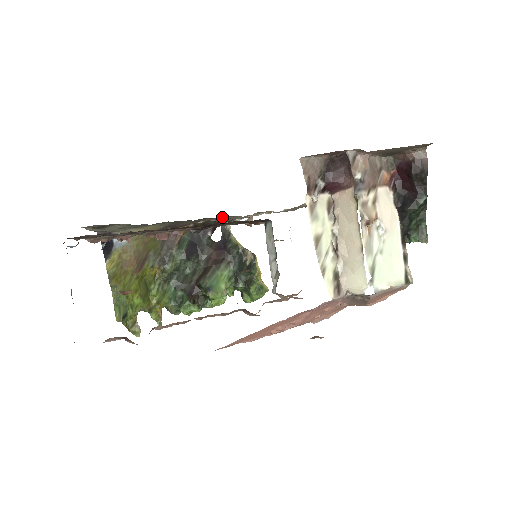
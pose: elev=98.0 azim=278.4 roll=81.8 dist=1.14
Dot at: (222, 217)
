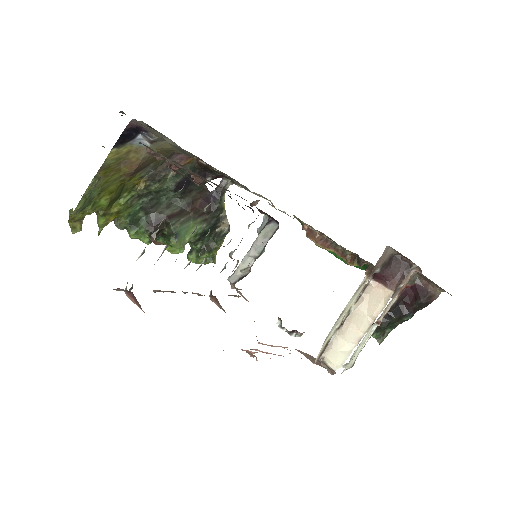
Dot at: occluded
